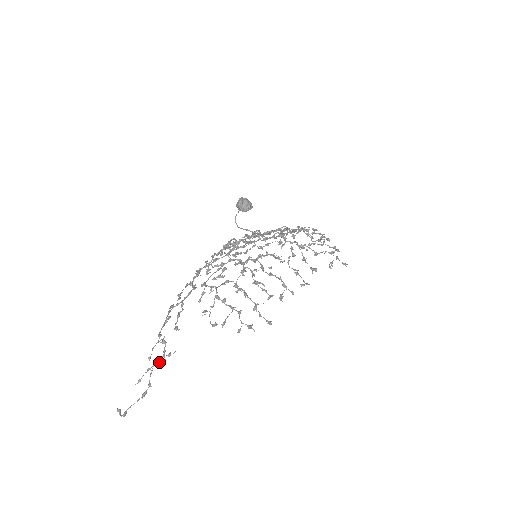
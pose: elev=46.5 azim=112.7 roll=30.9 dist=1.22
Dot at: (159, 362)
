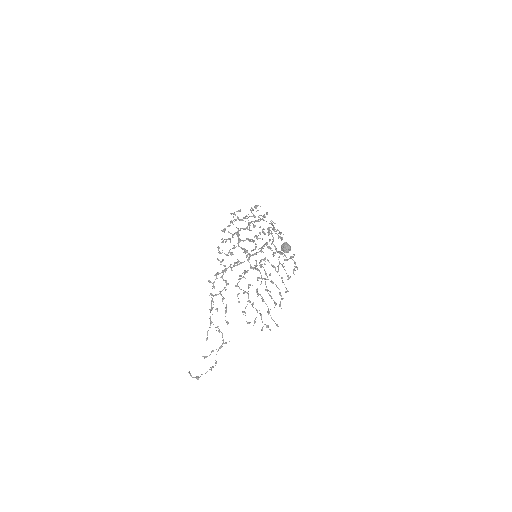
Dot at: occluded
